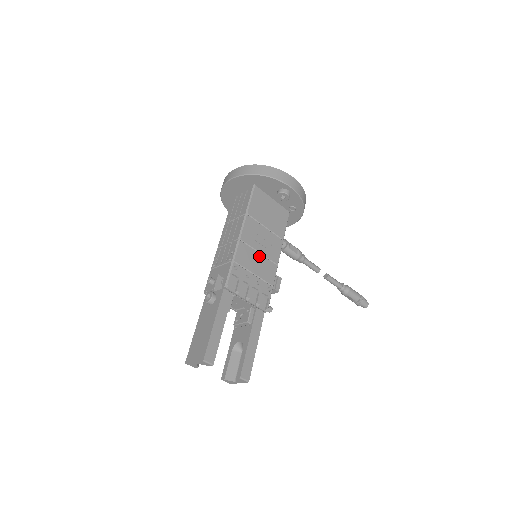
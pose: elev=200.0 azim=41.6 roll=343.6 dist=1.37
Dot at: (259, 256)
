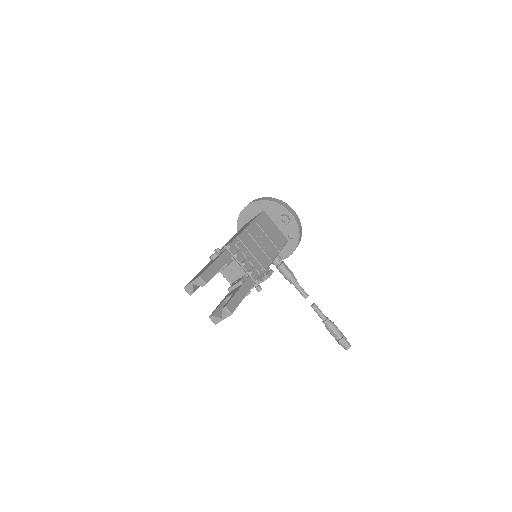
Dot at: (258, 247)
